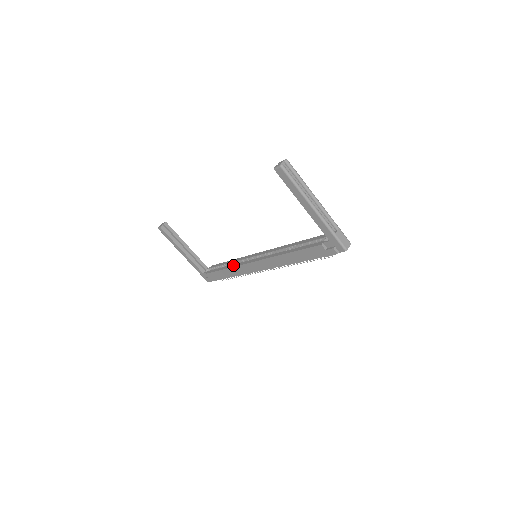
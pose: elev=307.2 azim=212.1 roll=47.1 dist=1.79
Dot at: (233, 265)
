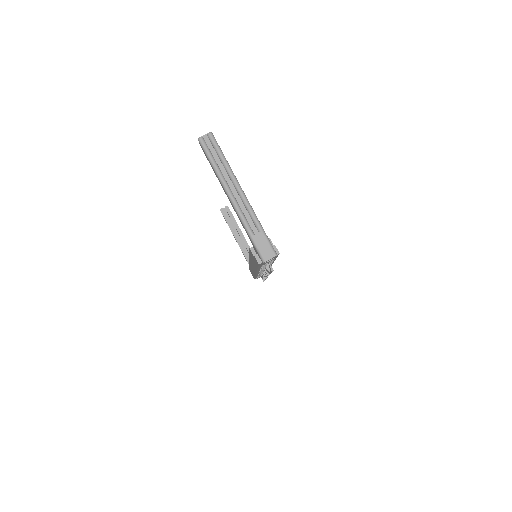
Dot at: occluded
